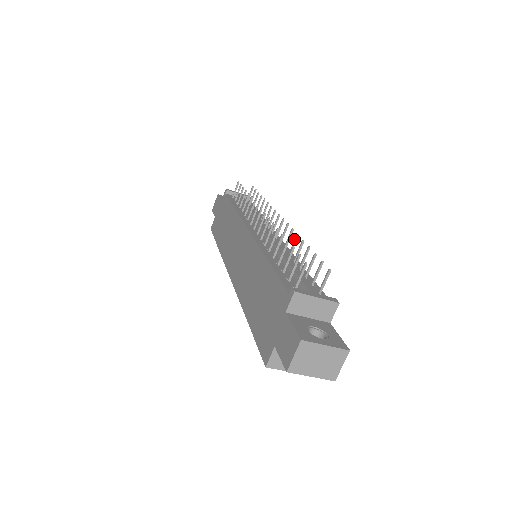
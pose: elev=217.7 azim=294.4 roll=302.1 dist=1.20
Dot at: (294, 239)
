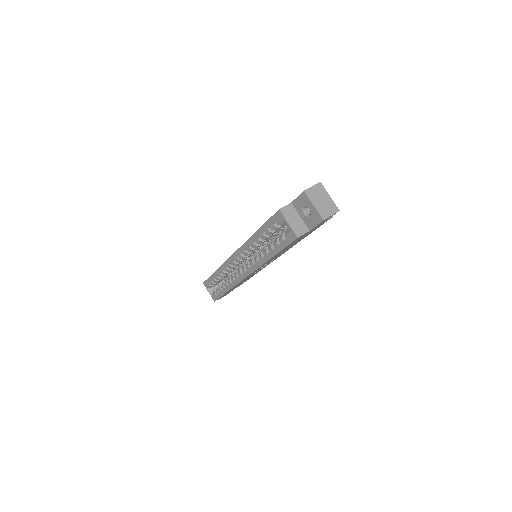
Dot at: occluded
